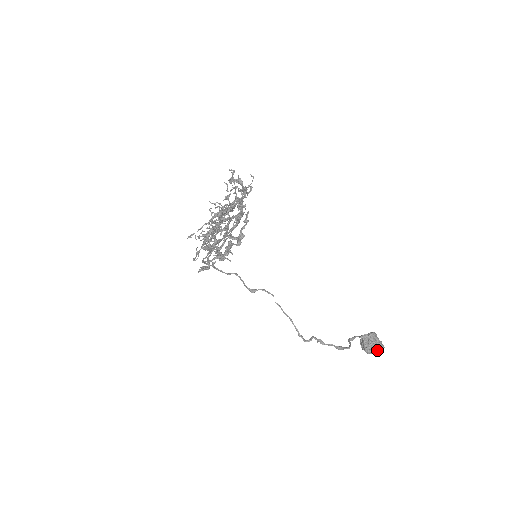
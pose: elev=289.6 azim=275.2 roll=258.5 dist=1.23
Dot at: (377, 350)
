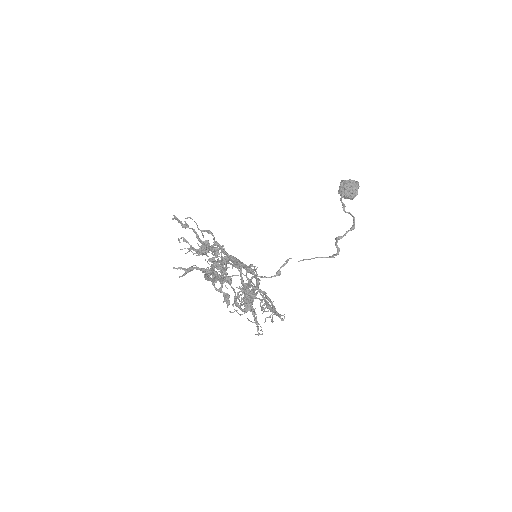
Dot at: occluded
